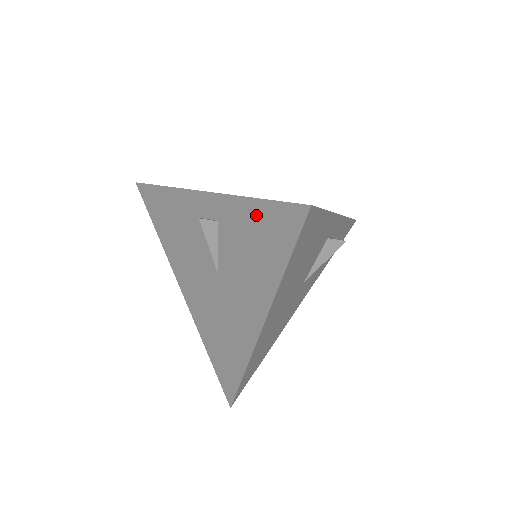
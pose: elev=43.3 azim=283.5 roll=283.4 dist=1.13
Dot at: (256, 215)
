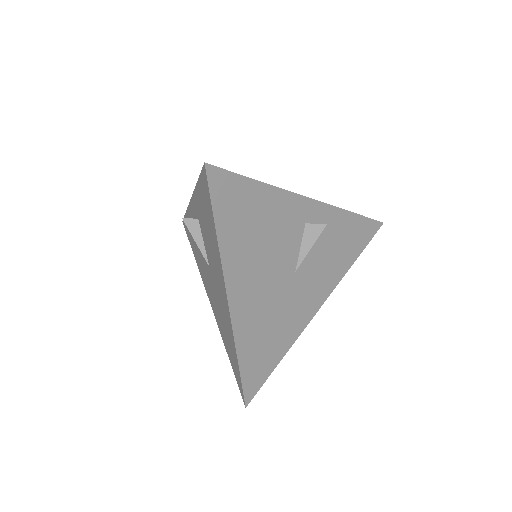
Dot at: (201, 196)
